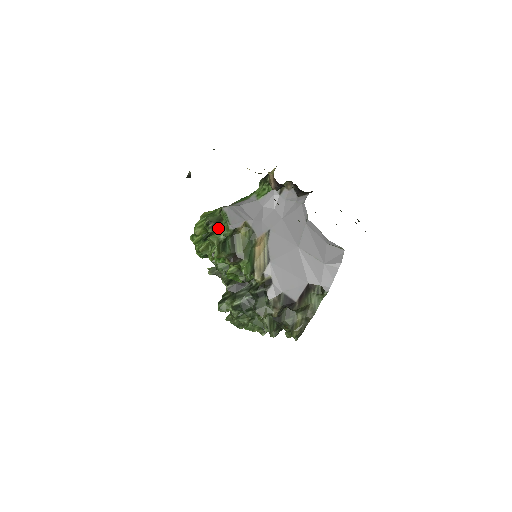
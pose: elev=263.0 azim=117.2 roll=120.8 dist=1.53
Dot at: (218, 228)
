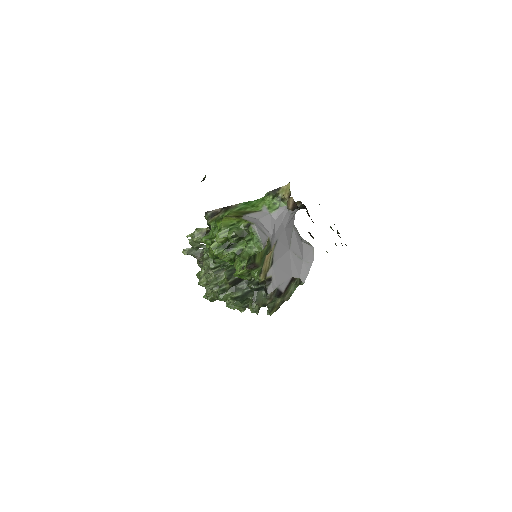
Dot at: (248, 244)
